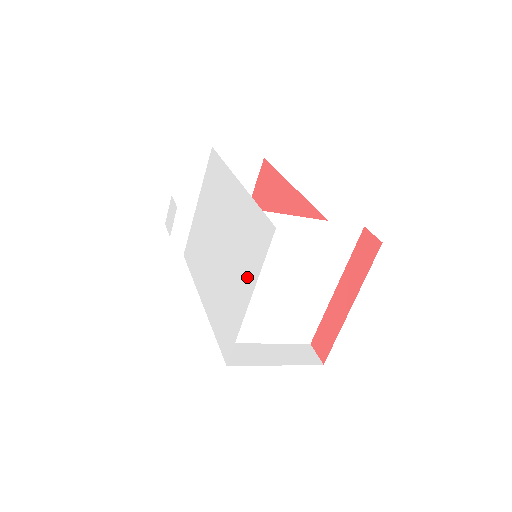
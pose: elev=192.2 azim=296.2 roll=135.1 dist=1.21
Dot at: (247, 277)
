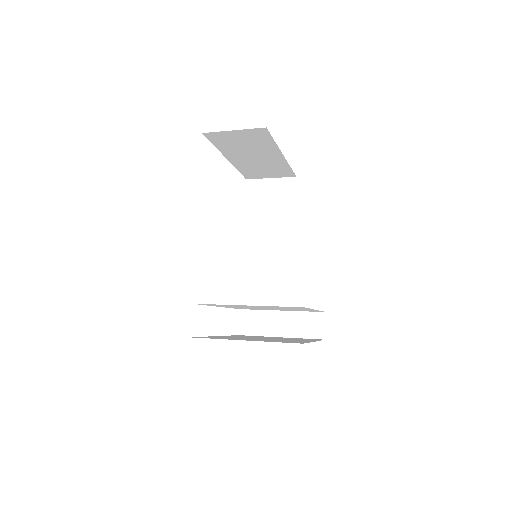
Dot at: occluded
